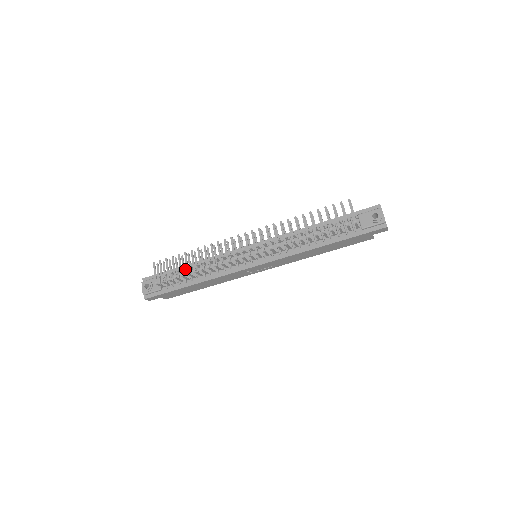
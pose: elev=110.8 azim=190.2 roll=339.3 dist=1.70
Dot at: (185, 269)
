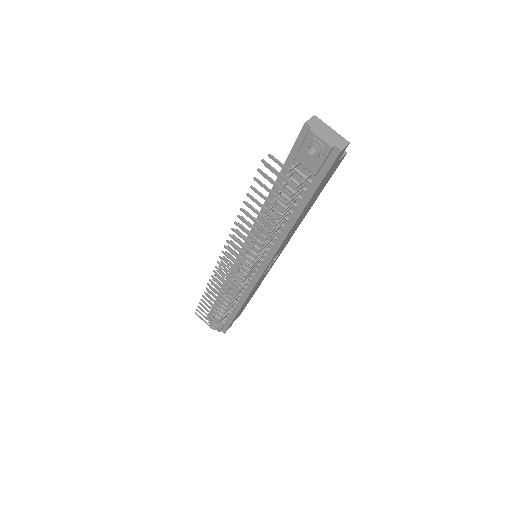
Dot at: (220, 303)
